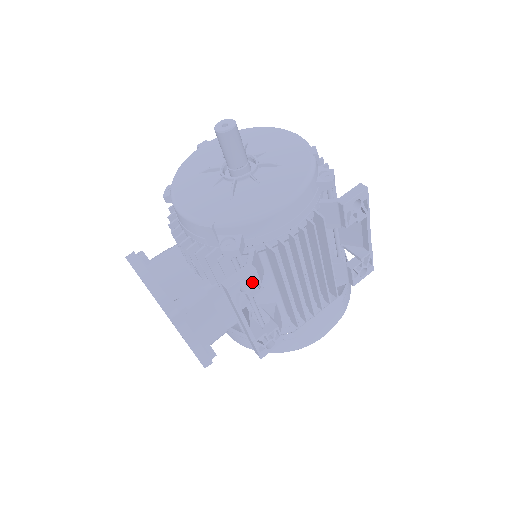
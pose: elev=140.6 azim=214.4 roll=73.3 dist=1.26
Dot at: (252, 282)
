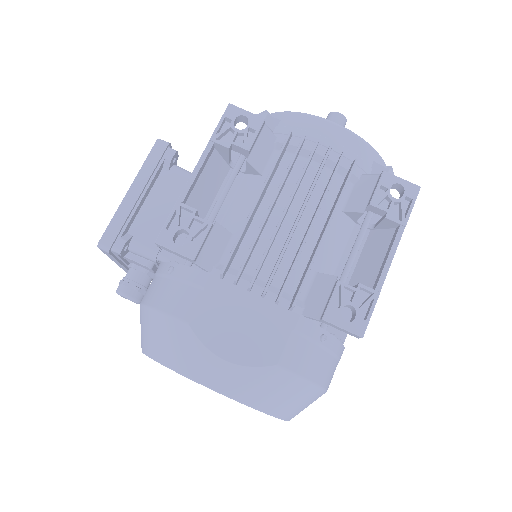
Dot at: (248, 139)
